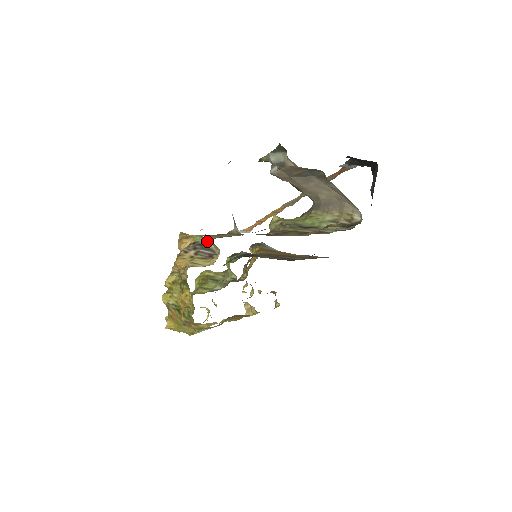
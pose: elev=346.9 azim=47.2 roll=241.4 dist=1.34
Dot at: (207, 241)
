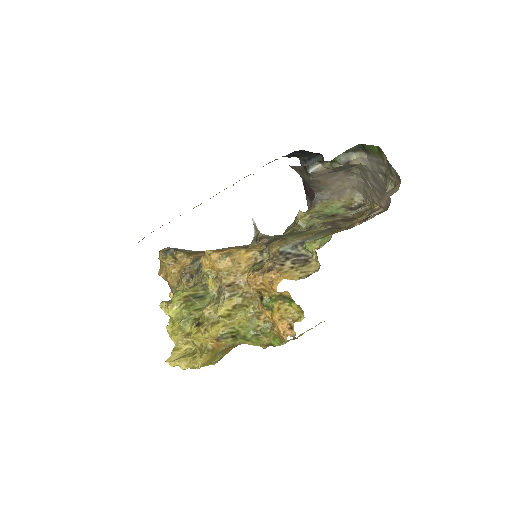
Dot at: (292, 248)
